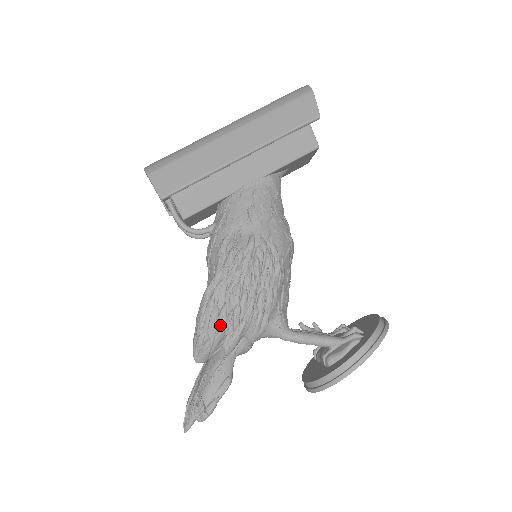
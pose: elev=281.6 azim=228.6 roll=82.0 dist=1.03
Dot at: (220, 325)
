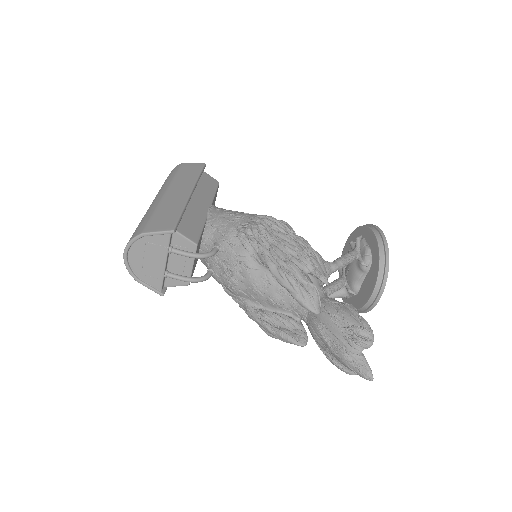
Dot at: (302, 269)
